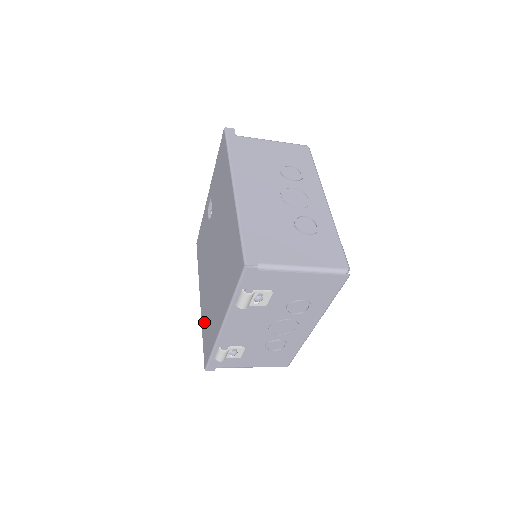
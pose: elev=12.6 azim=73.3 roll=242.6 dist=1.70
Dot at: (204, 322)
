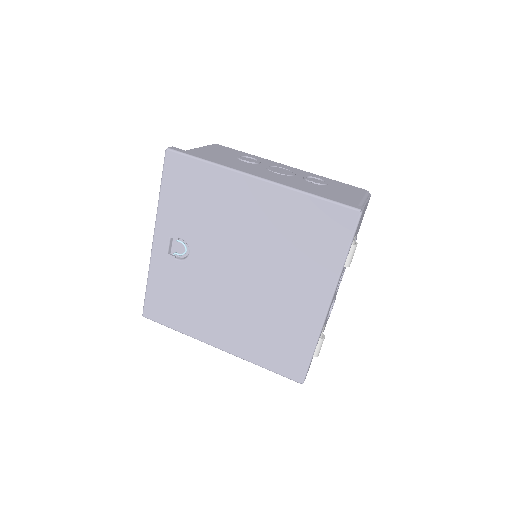
Dot at: (259, 351)
